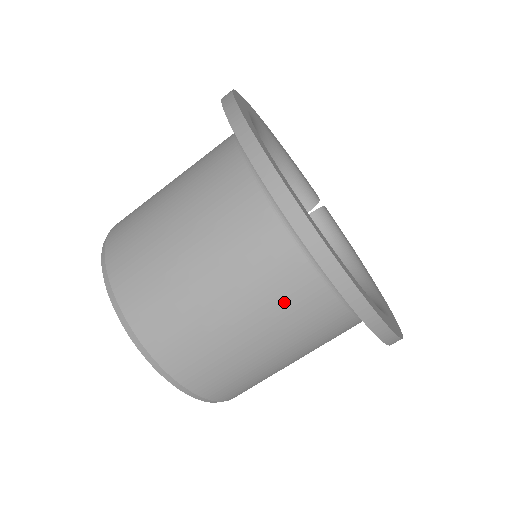
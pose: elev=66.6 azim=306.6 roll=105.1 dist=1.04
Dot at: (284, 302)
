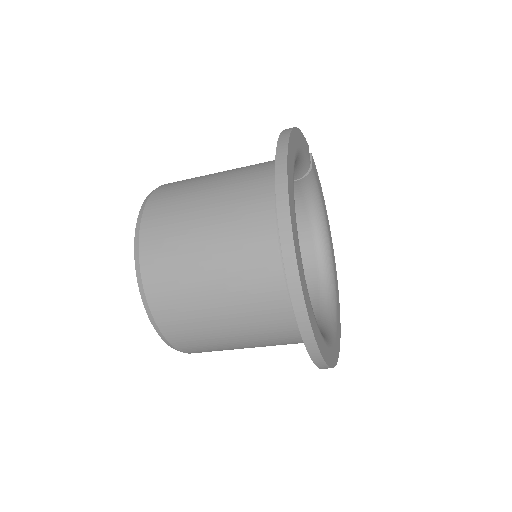
Dot at: occluded
